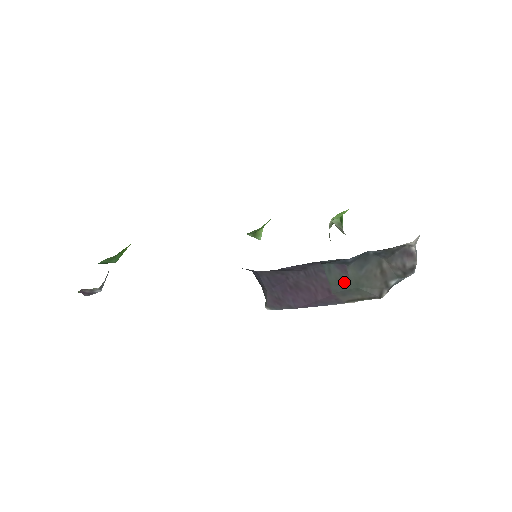
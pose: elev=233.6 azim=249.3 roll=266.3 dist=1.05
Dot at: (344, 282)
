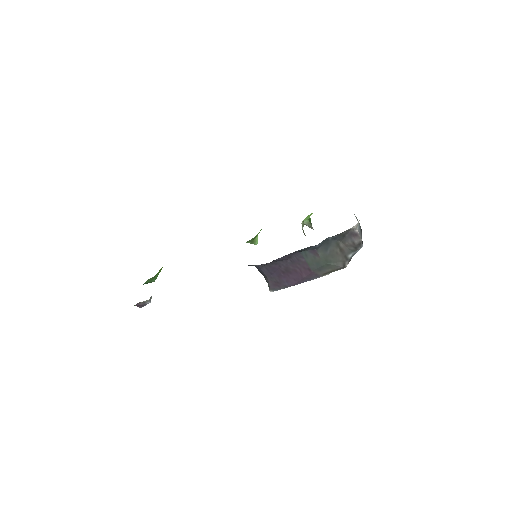
Dot at: (318, 261)
